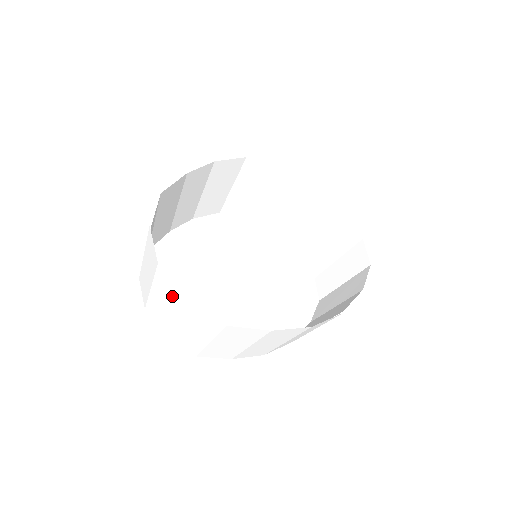
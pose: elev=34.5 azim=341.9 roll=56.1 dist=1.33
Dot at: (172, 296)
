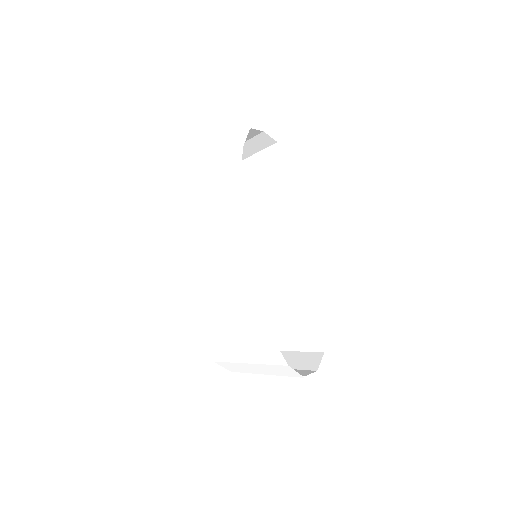
Dot at: occluded
